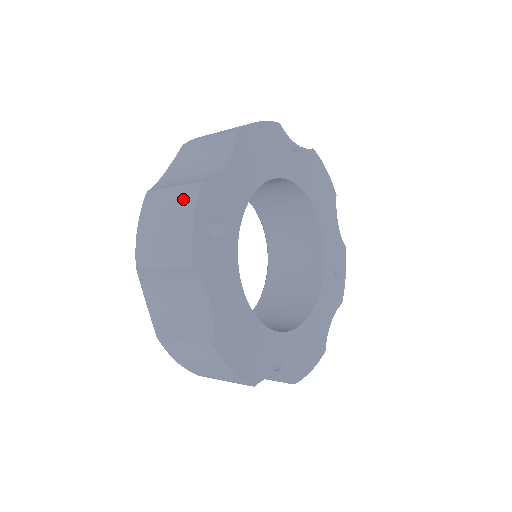
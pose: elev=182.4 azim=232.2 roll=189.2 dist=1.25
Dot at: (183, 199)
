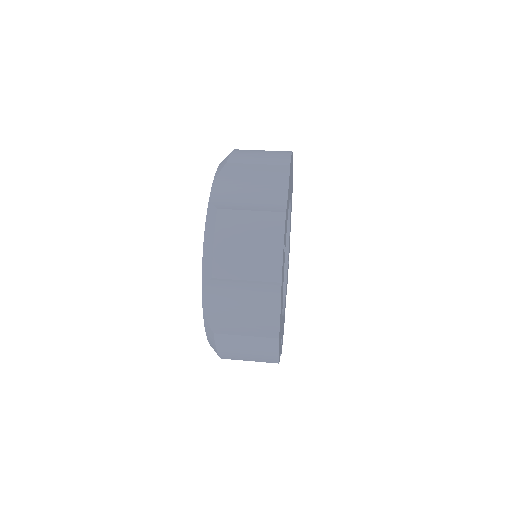
Dot at: (268, 225)
